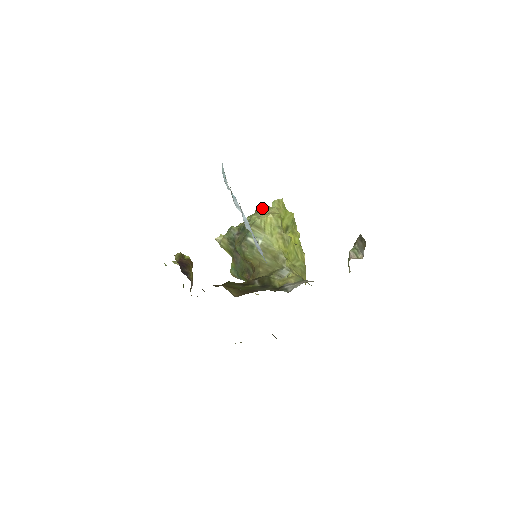
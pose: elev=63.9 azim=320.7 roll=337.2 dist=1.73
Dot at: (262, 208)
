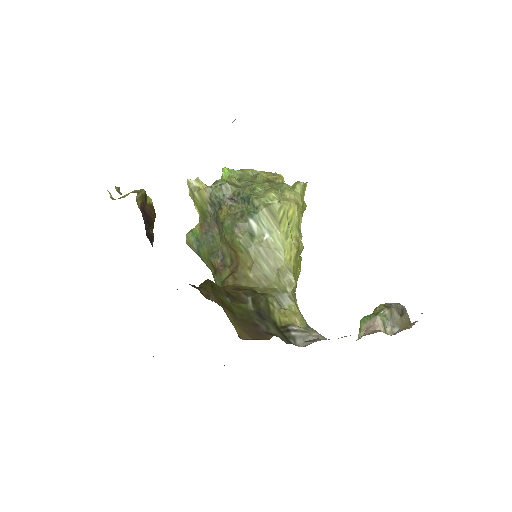
Dot at: (274, 177)
